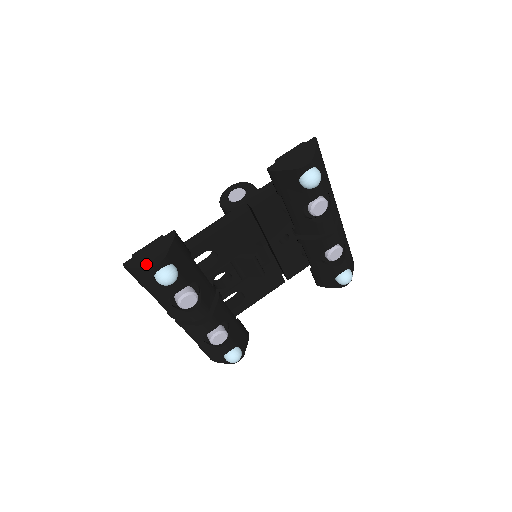
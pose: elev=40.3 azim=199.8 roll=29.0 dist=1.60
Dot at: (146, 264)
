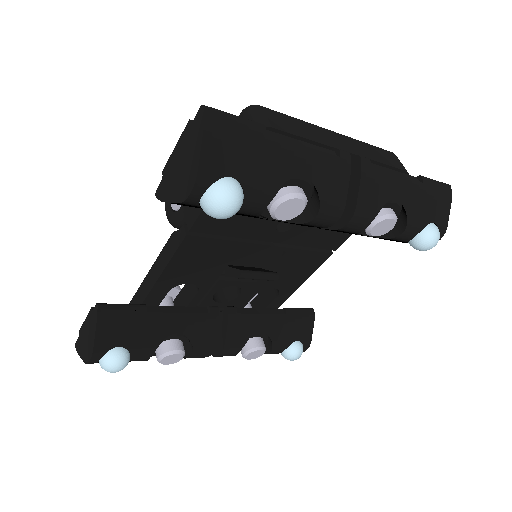
Dot at: (84, 355)
